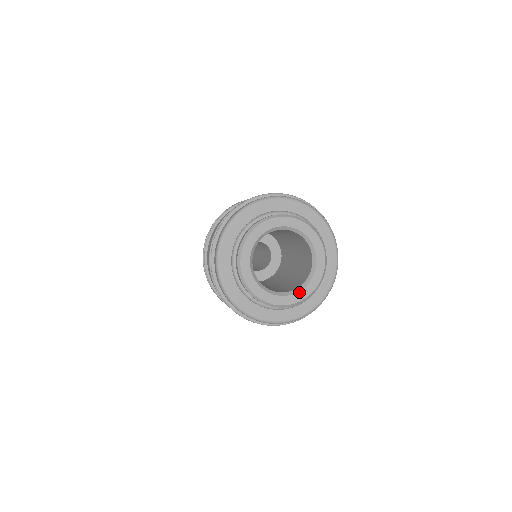
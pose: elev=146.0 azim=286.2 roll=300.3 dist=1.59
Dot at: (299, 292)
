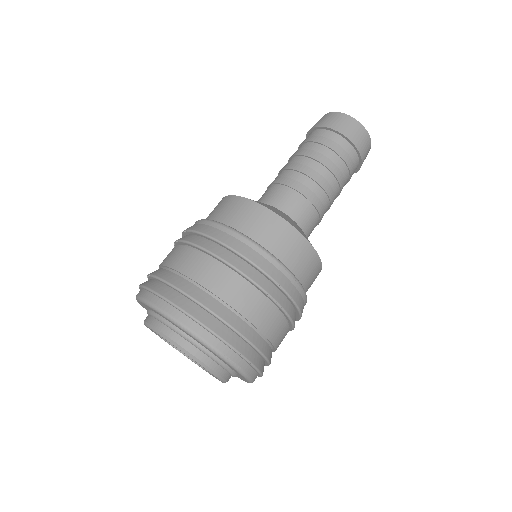
Dot at: occluded
